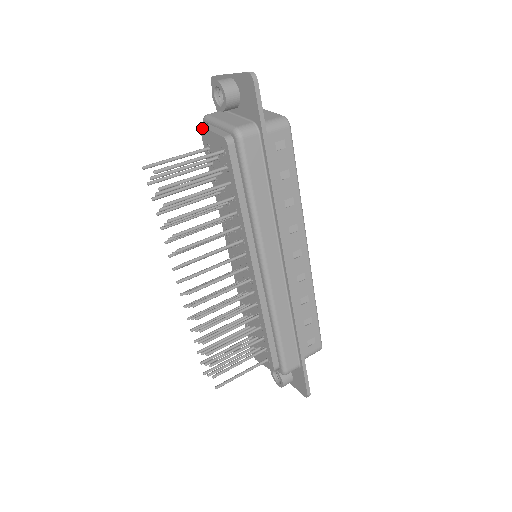
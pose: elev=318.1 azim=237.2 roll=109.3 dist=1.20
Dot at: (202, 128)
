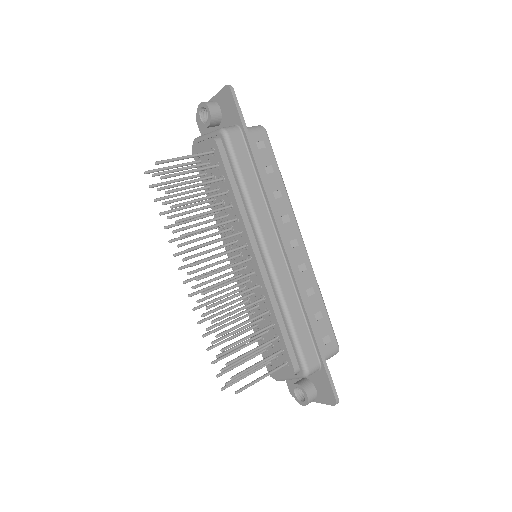
Dot at: (193, 146)
